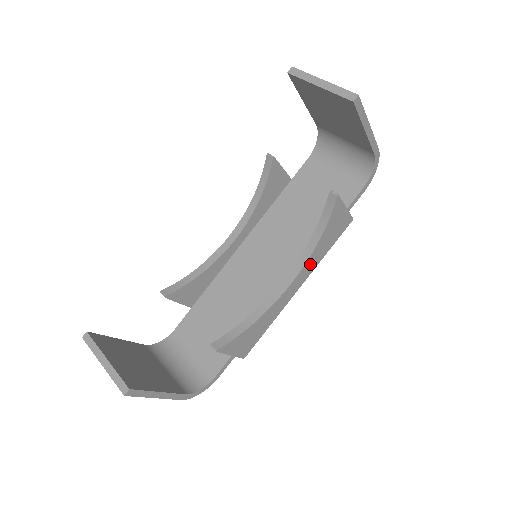
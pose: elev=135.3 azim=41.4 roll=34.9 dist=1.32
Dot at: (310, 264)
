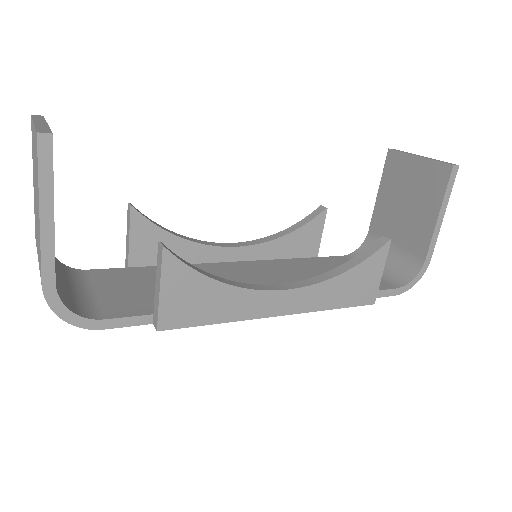
Dot at: (314, 295)
